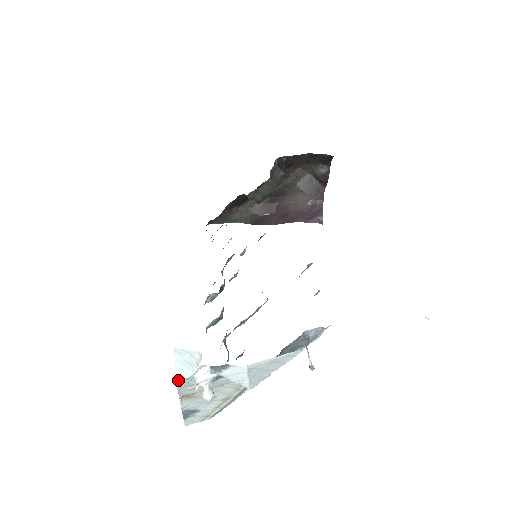
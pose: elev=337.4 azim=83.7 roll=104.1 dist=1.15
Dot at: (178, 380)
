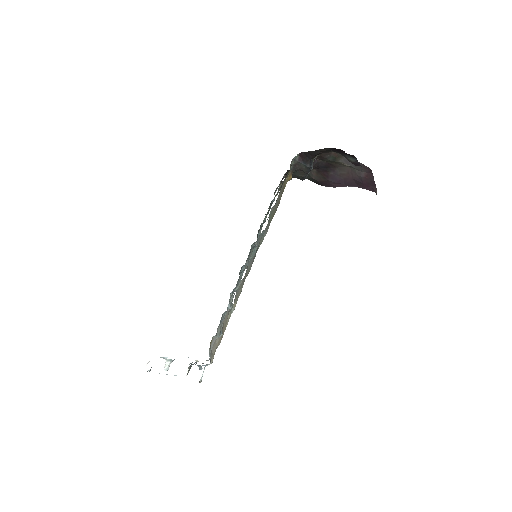
Dot at: occluded
